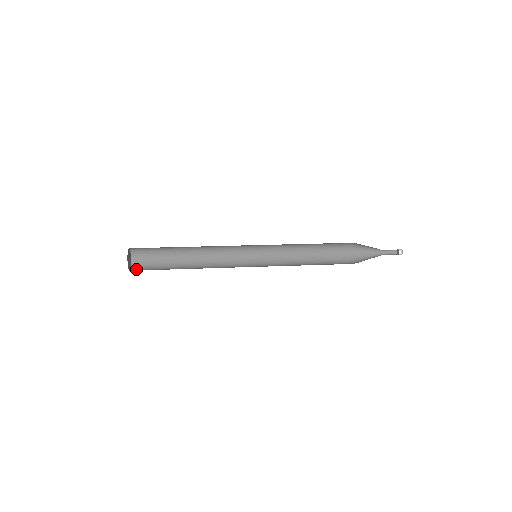
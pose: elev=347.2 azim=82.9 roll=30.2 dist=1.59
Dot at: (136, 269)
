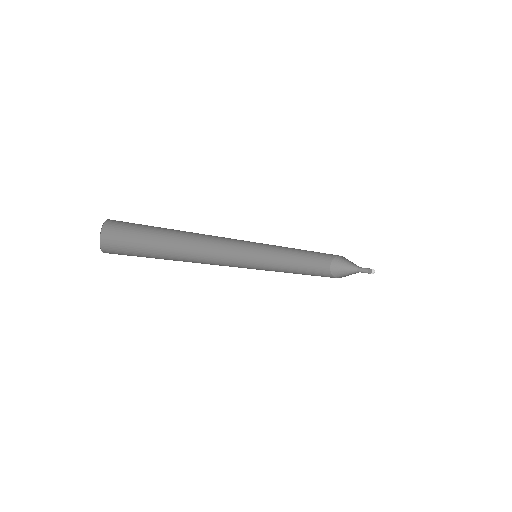
Dot at: occluded
